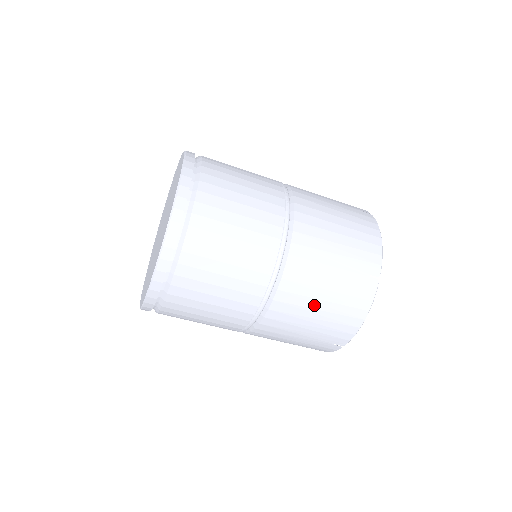
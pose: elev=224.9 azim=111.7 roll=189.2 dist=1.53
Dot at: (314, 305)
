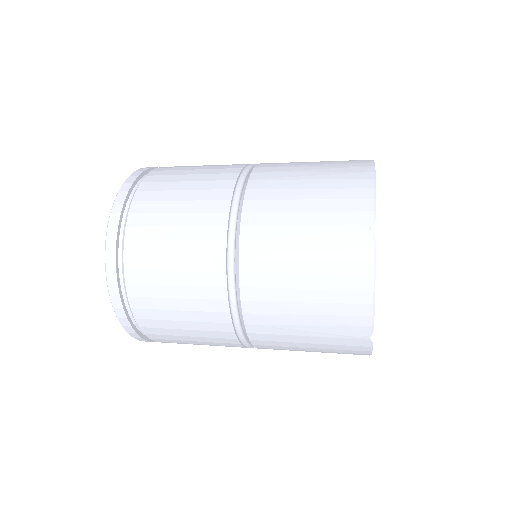
Dot at: occluded
